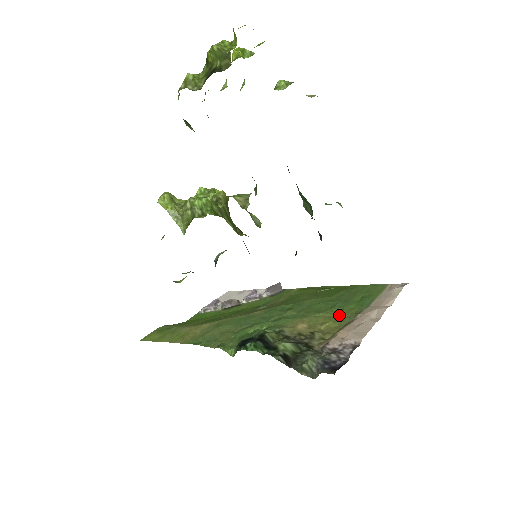
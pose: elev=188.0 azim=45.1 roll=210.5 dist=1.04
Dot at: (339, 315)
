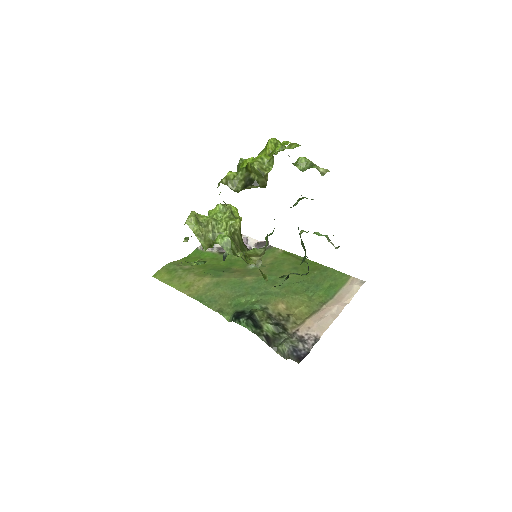
Dot at: (310, 300)
